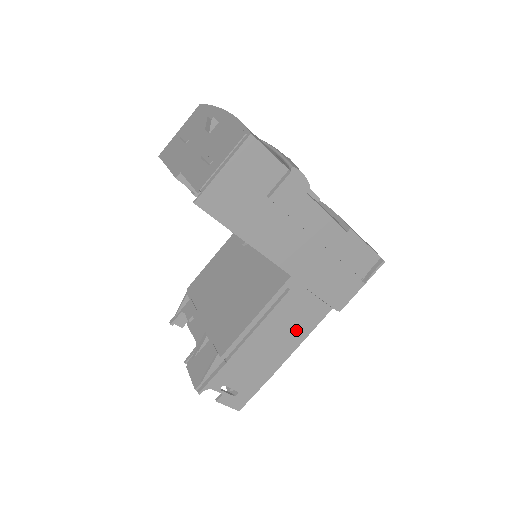
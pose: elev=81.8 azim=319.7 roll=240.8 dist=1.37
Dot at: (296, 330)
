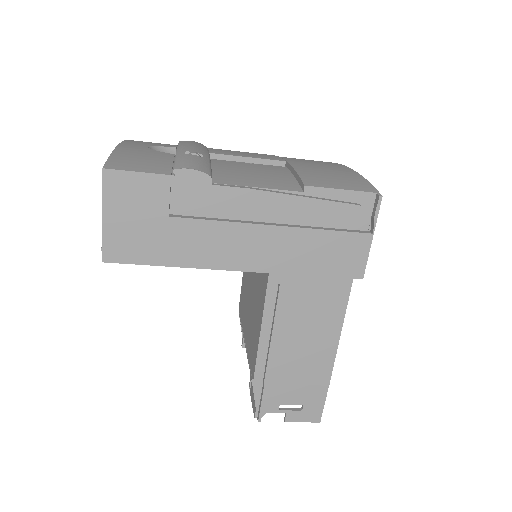
Dot at: (323, 320)
